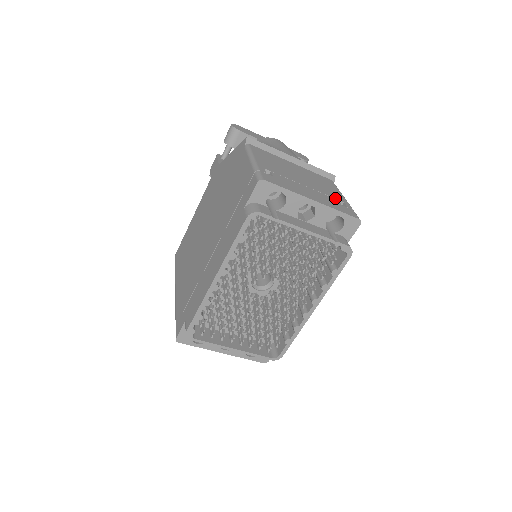
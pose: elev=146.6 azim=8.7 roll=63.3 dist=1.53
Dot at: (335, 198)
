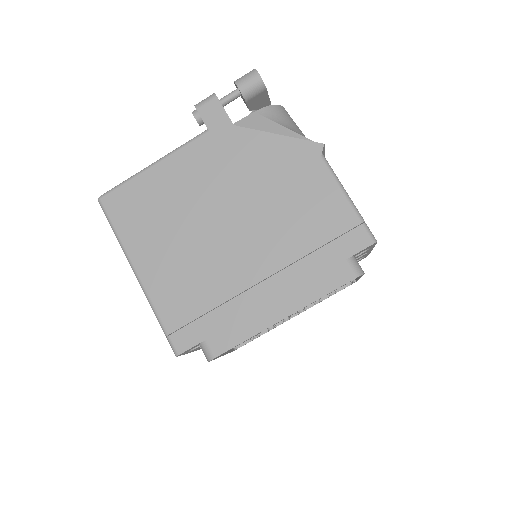
Dot at: occluded
